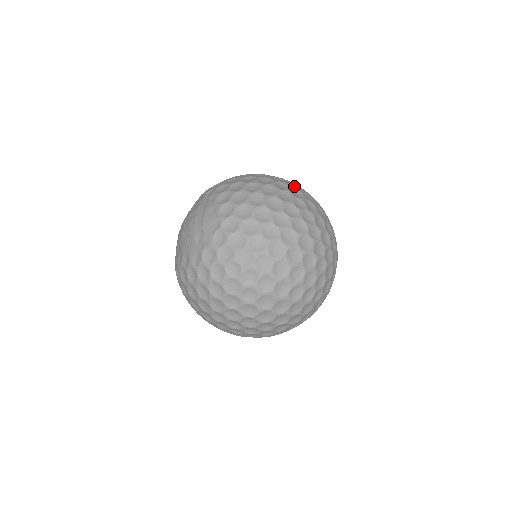
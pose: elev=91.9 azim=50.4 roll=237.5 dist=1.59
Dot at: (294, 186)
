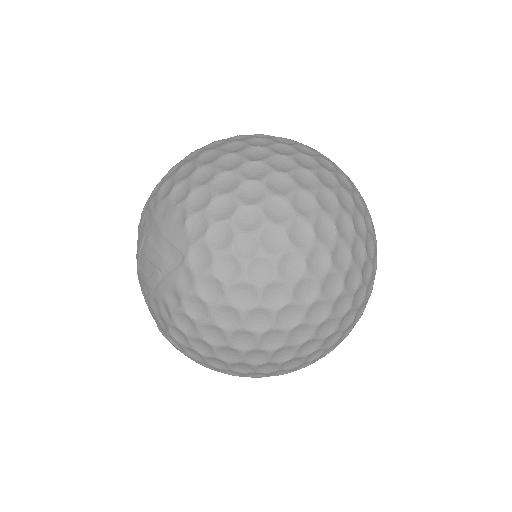
Dot at: occluded
